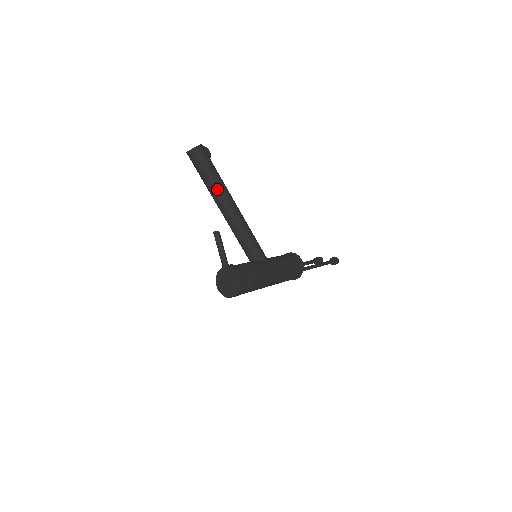
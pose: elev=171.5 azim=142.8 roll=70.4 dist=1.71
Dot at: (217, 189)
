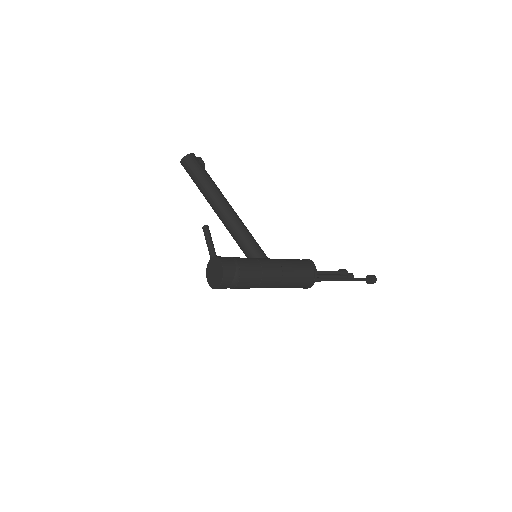
Dot at: (209, 191)
